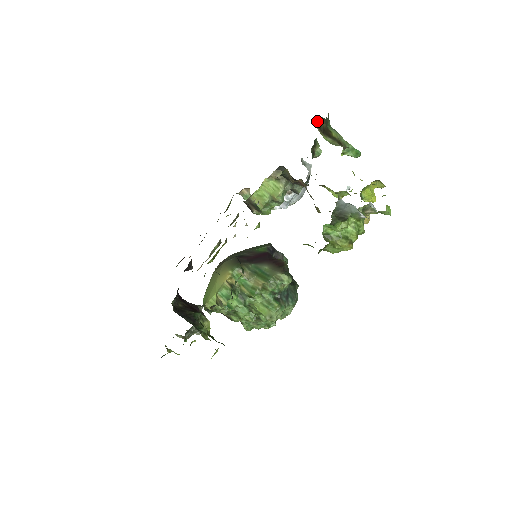
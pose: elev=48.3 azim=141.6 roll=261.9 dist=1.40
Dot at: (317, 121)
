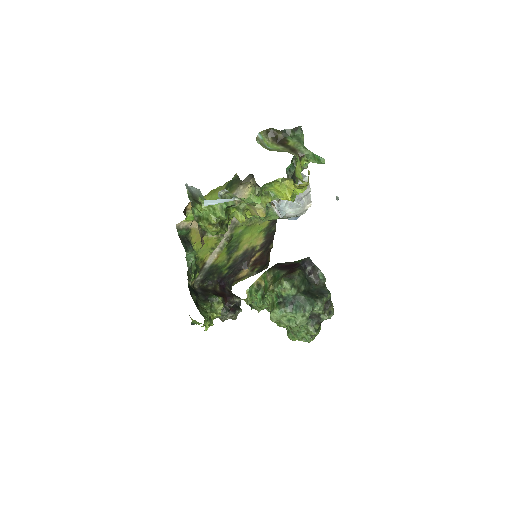
Dot at: (270, 133)
